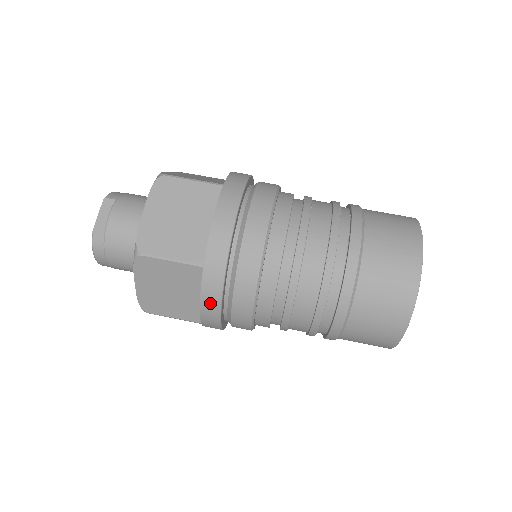
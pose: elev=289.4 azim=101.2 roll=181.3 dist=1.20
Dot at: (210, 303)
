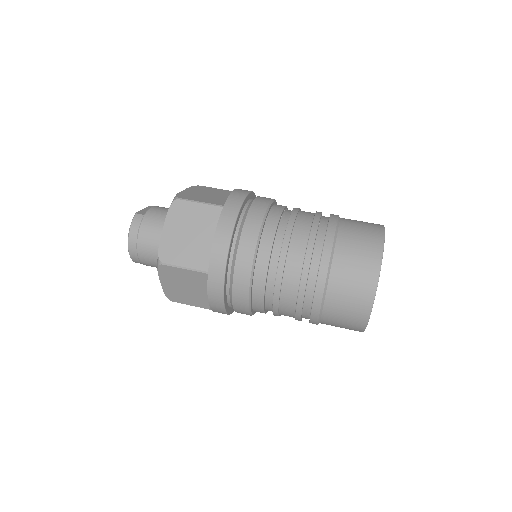
Dot at: (223, 233)
